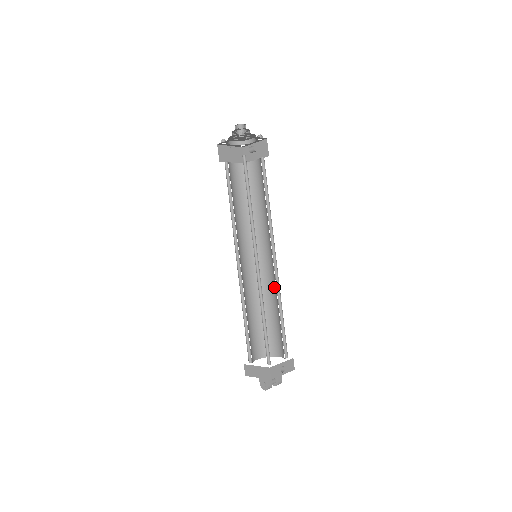
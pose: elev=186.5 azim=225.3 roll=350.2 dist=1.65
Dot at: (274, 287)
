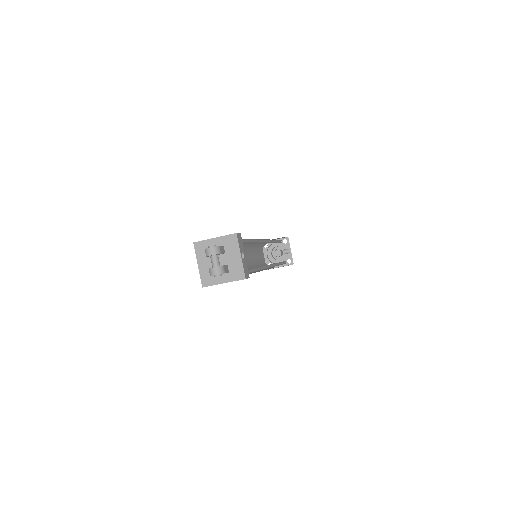
Dot at: occluded
